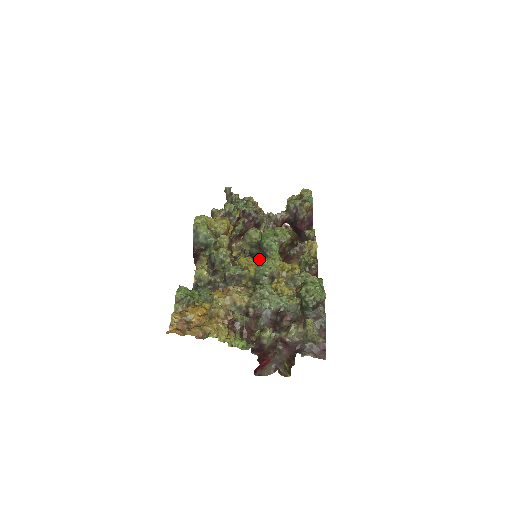
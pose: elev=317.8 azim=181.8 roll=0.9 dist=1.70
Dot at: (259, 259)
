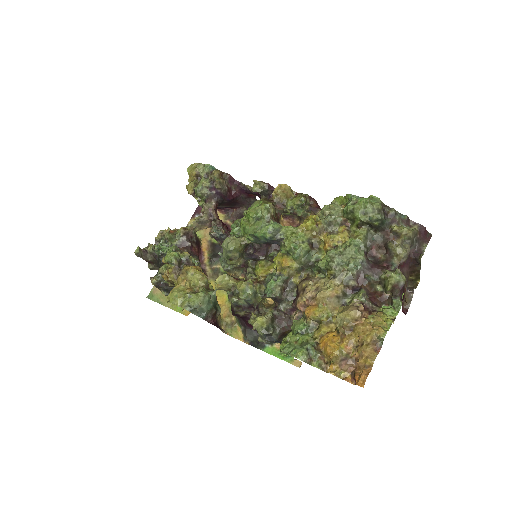
Dot at: (258, 255)
